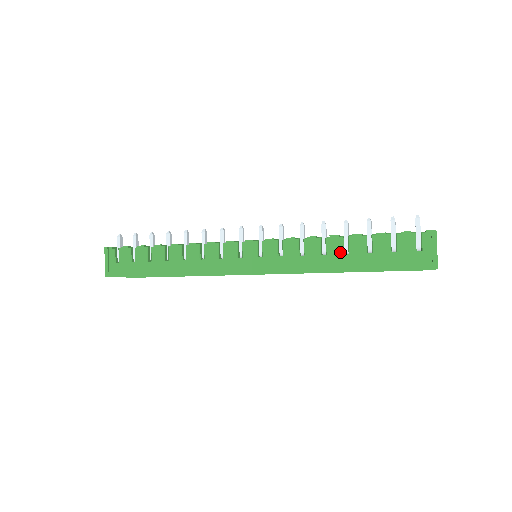
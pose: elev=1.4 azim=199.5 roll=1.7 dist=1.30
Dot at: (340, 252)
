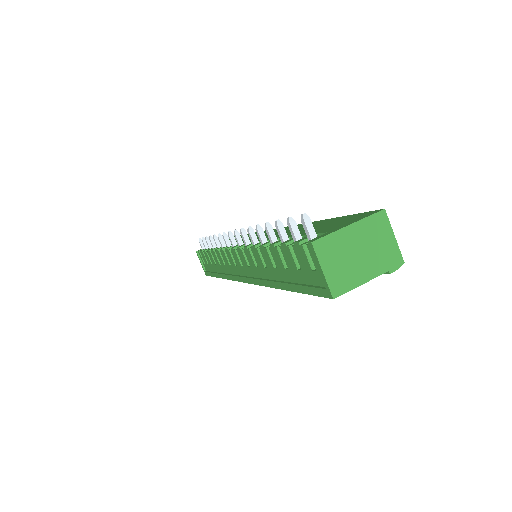
Dot at: (272, 266)
